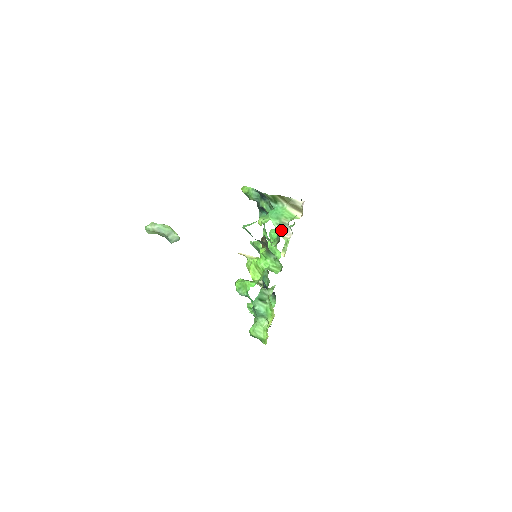
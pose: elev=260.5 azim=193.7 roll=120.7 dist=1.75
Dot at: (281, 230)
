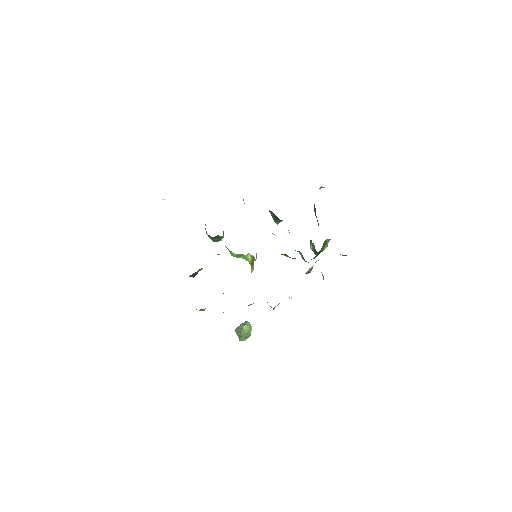
Dot at: occluded
